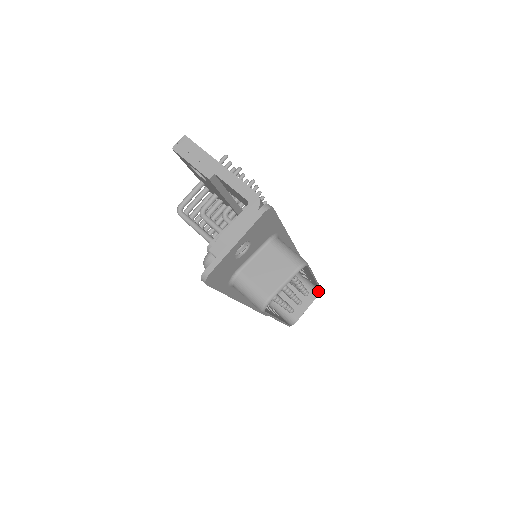
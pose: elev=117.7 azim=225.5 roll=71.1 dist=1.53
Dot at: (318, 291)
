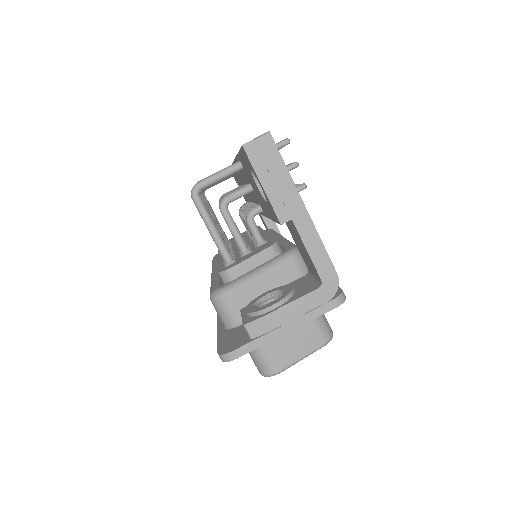
Dot at: occluded
